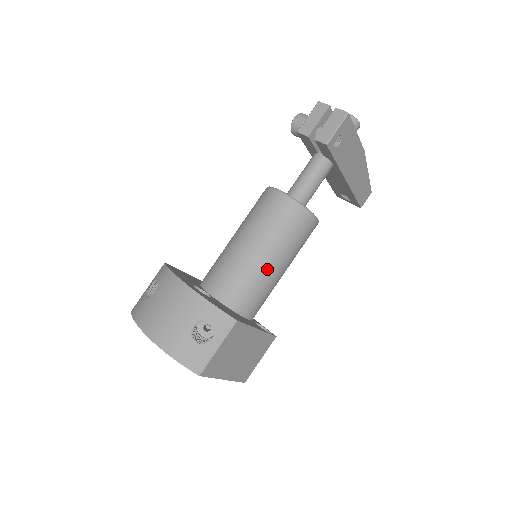
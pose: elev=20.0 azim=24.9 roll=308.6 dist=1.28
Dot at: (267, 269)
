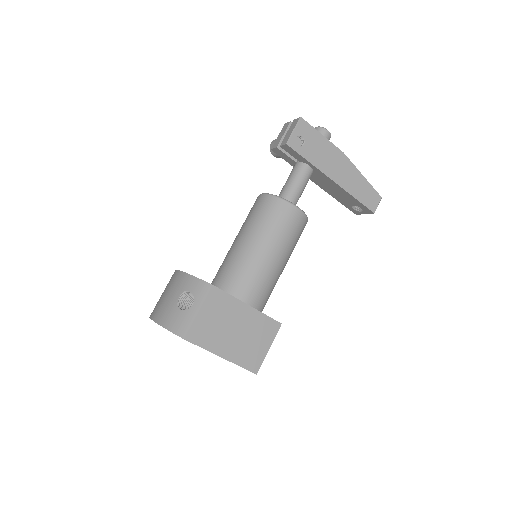
Dot at: (255, 255)
